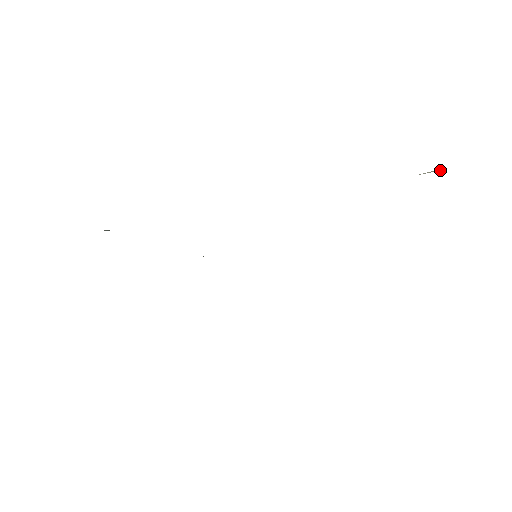
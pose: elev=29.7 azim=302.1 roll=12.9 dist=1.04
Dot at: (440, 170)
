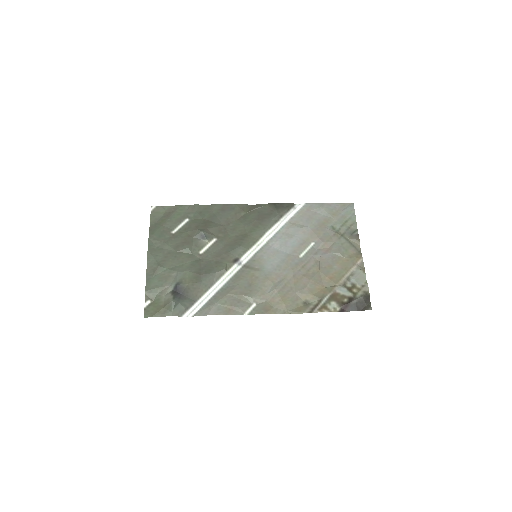
Dot at: (364, 269)
